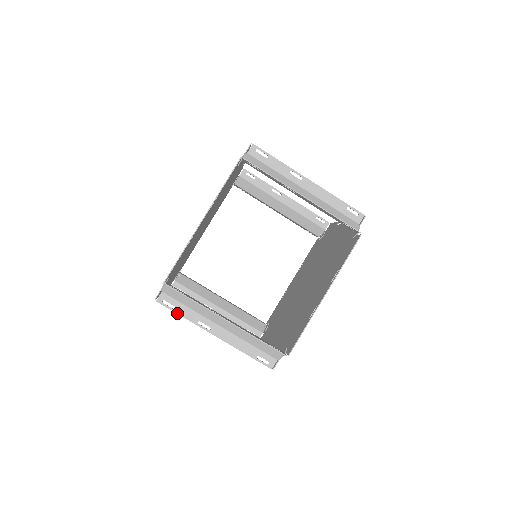
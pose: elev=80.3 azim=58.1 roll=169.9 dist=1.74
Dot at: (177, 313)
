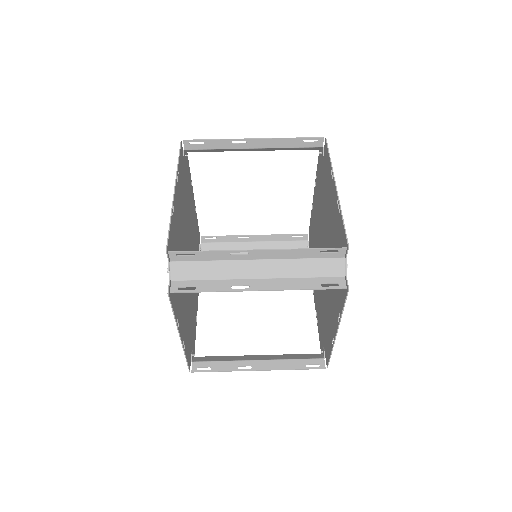
Dot at: (201, 291)
